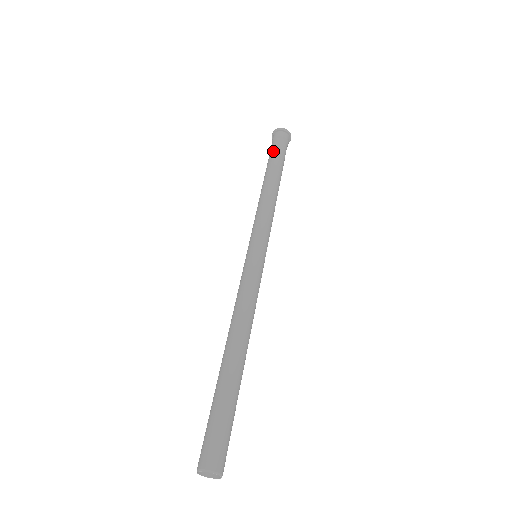
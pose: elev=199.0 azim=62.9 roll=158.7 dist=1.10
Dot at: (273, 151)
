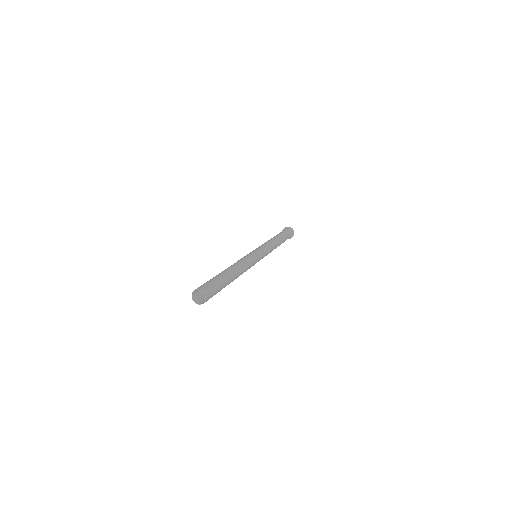
Dot at: occluded
